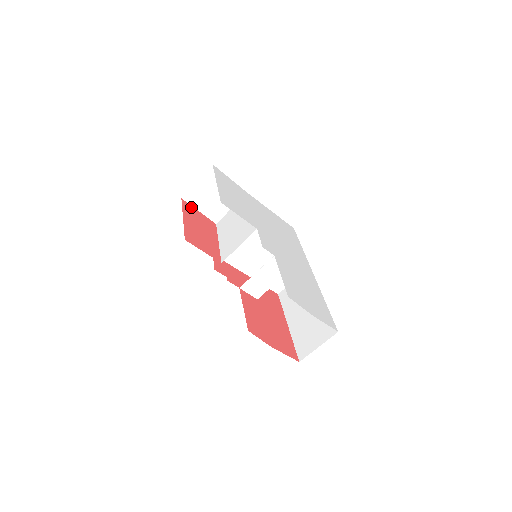
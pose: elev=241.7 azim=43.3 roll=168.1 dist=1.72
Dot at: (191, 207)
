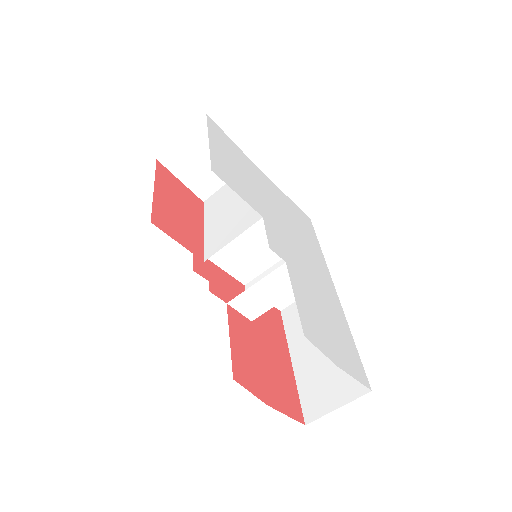
Dot at: (169, 174)
